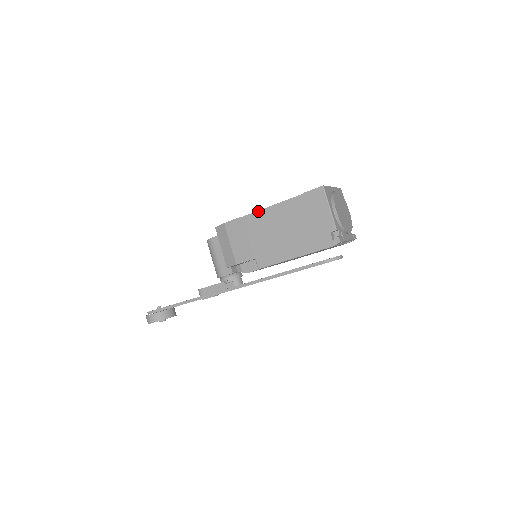
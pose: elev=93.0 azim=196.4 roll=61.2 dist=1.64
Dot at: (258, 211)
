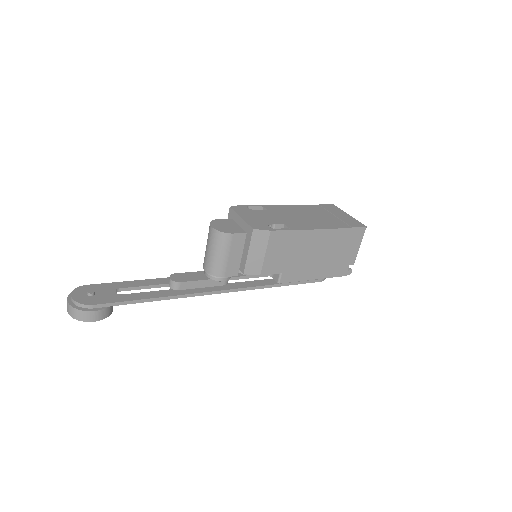
Dot at: (309, 230)
